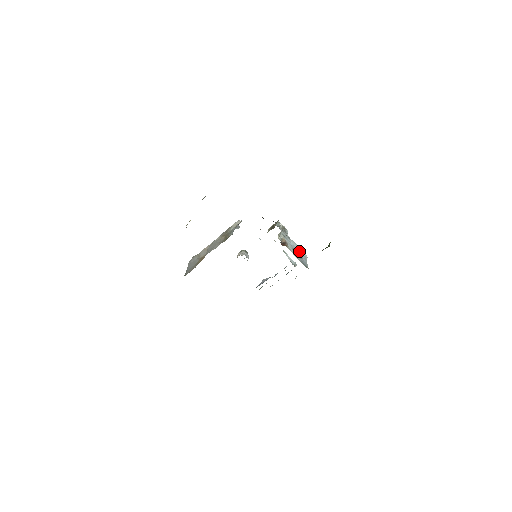
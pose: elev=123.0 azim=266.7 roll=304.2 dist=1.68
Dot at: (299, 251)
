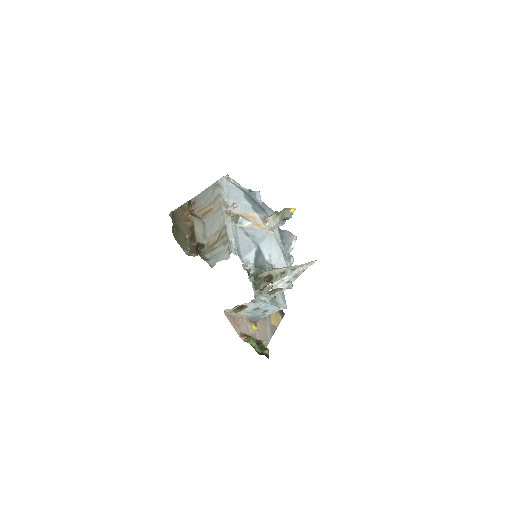
Dot at: (273, 306)
